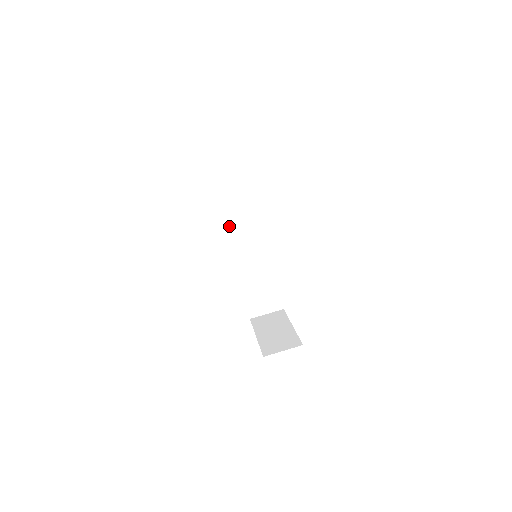
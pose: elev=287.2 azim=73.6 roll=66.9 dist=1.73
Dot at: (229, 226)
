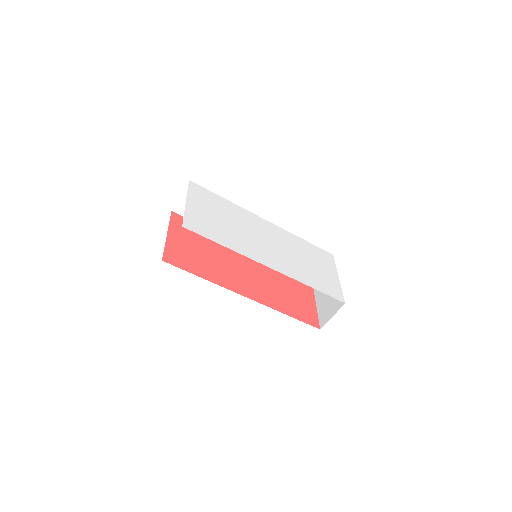
Dot at: occluded
